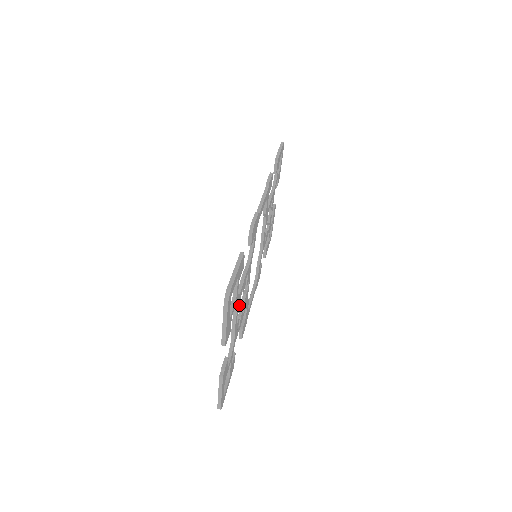
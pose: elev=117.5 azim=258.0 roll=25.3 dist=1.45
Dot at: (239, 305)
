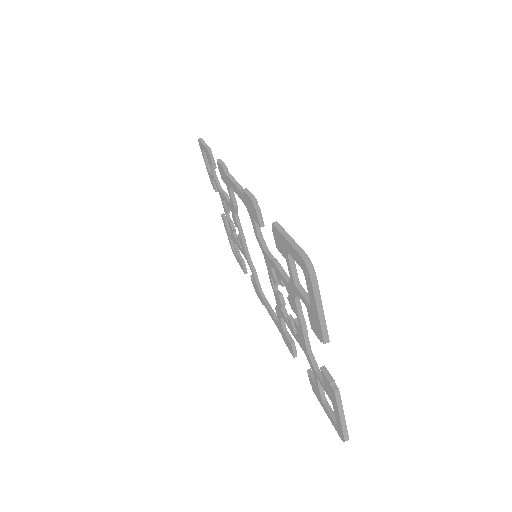
Dot at: occluded
